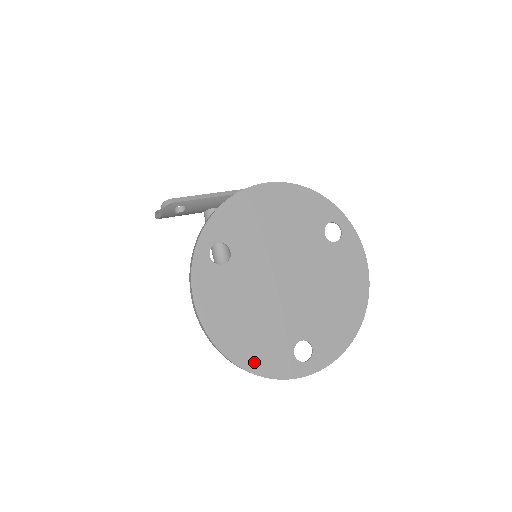
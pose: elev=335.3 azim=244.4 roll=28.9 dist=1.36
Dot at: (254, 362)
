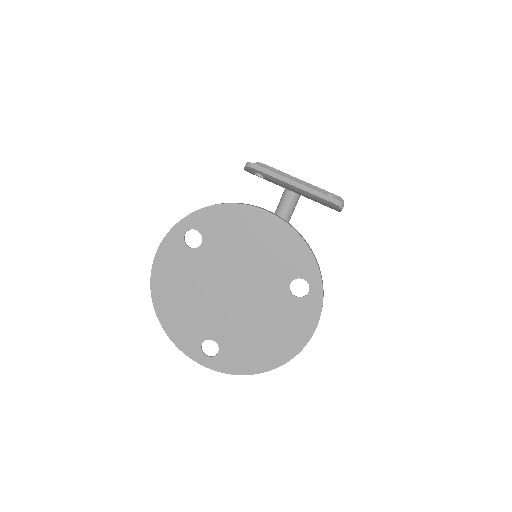
Dot at: (170, 325)
